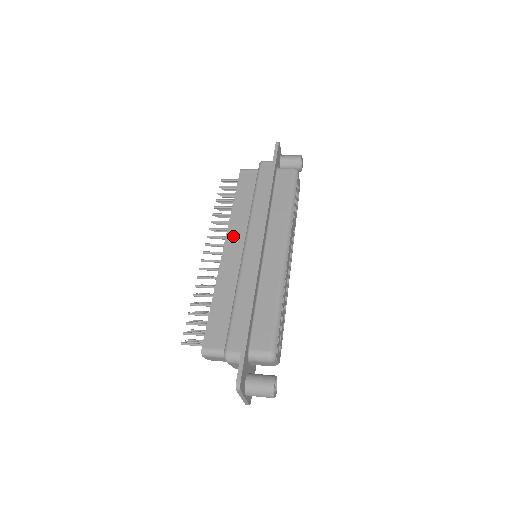
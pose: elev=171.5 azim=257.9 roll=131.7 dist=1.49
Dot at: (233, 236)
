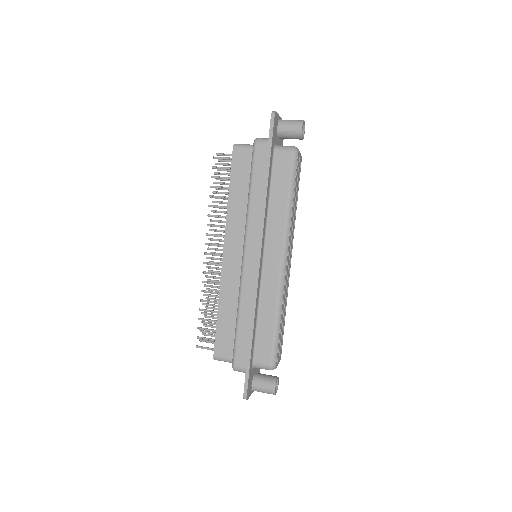
Dot at: (231, 240)
